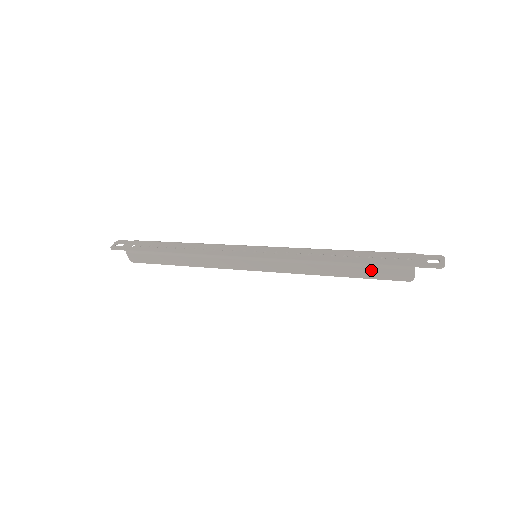
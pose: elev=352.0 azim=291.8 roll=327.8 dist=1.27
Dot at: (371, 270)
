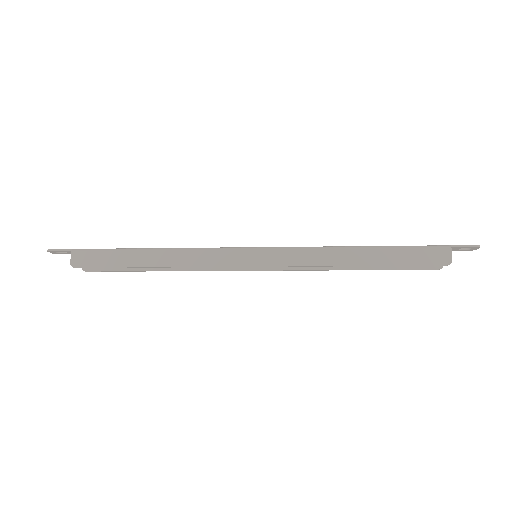
Dot at: (403, 252)
